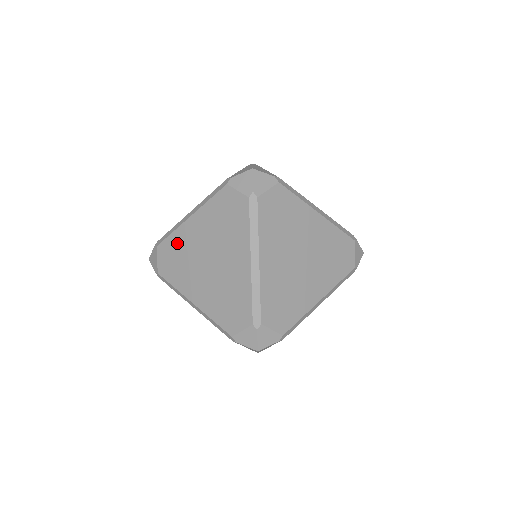
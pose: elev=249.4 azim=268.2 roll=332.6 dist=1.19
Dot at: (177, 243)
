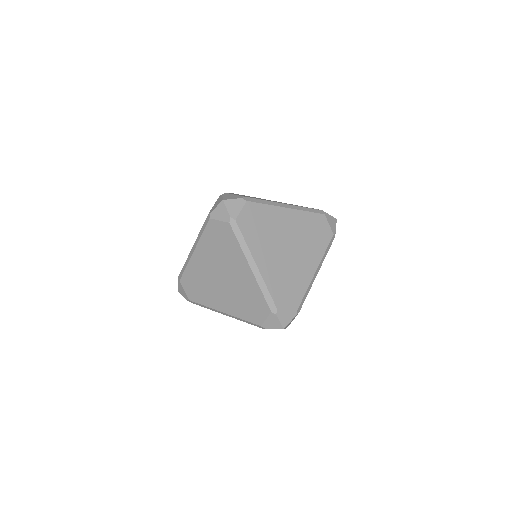
Dot at: (193, 273)
